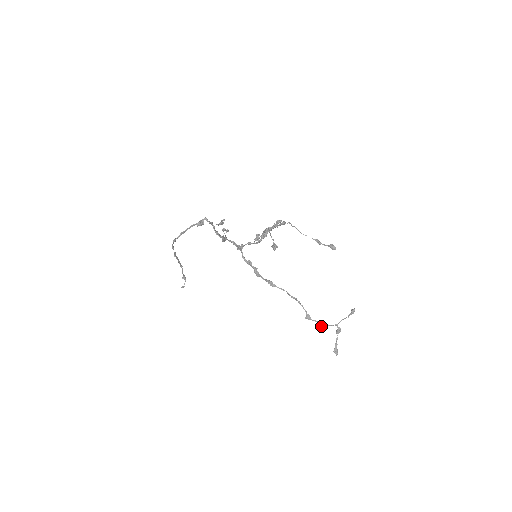
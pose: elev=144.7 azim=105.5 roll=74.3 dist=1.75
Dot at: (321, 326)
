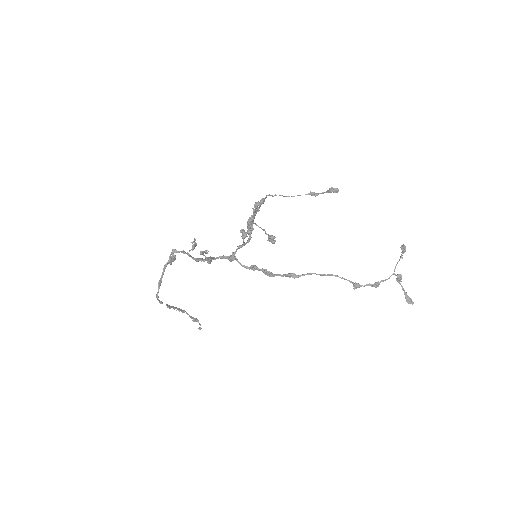
Dot at: (377, 286)
